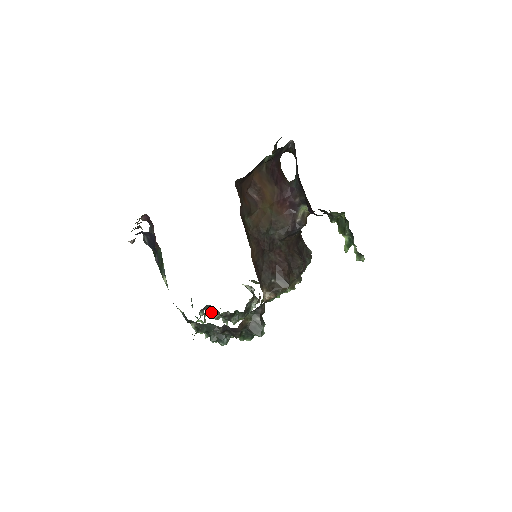
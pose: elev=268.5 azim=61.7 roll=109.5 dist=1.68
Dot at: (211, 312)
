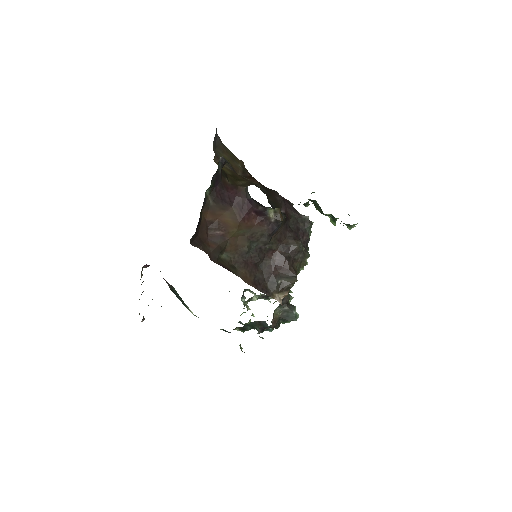
Dot at: (249, 299)
